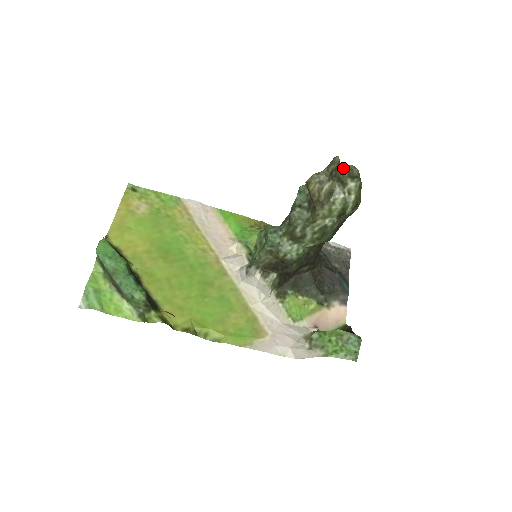
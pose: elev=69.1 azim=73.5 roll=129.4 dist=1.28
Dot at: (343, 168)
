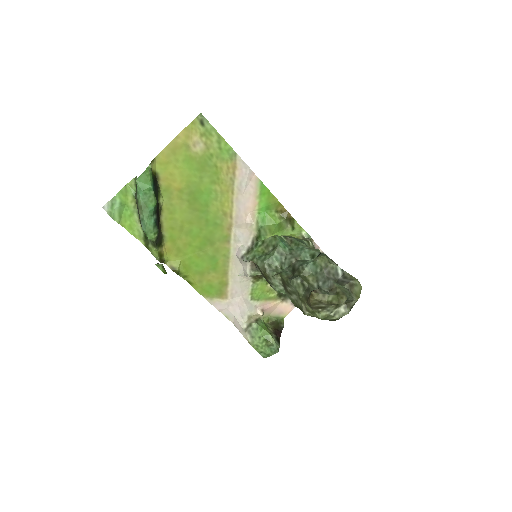
Dot at: (346, 300)
